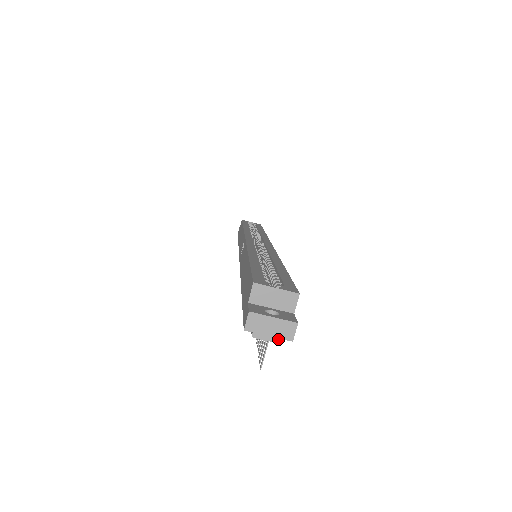
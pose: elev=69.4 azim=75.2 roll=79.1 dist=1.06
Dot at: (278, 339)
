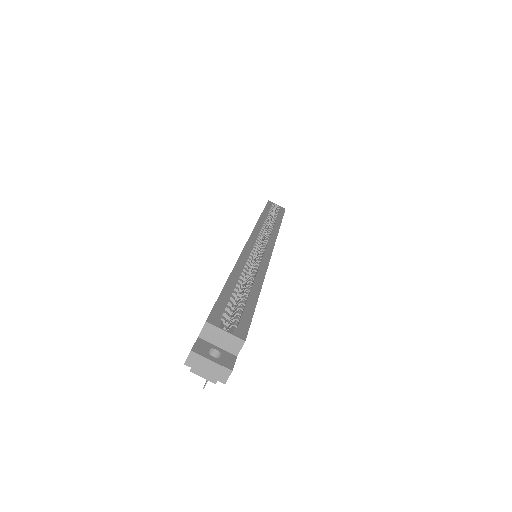
Dot at: (212, 379)
